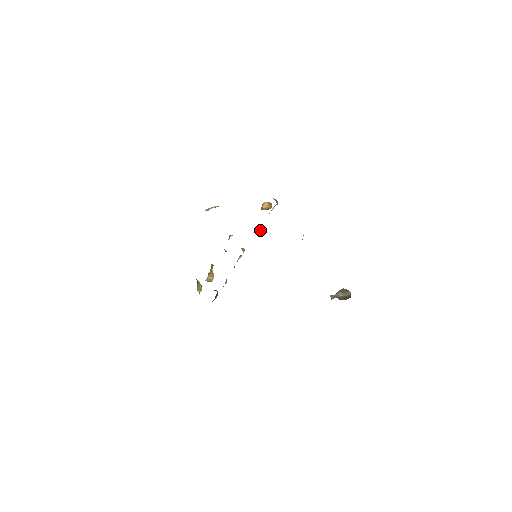
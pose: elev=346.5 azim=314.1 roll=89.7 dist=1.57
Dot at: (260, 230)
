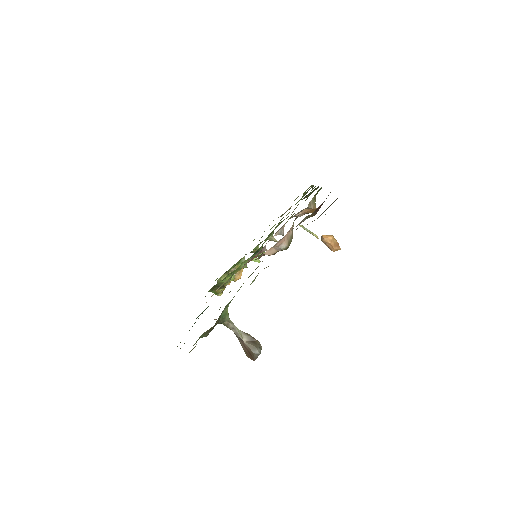
Dot at: (283, 234)
